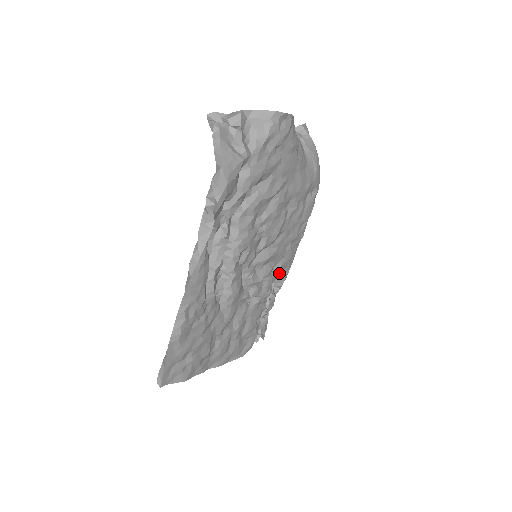
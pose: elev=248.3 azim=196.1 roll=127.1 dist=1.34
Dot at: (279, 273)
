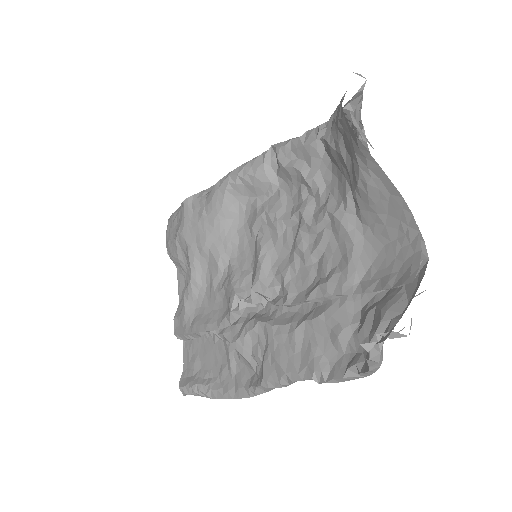
Dot at: occluded
